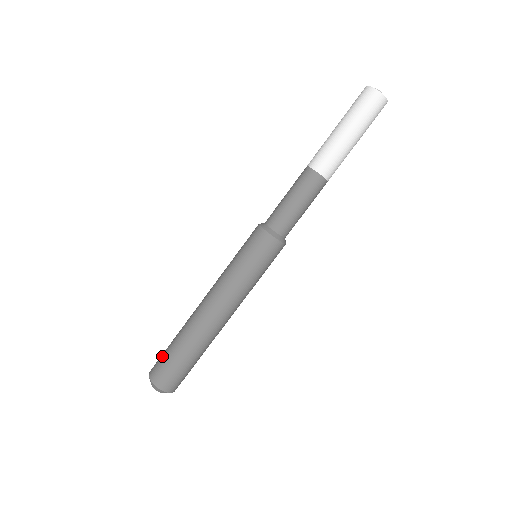
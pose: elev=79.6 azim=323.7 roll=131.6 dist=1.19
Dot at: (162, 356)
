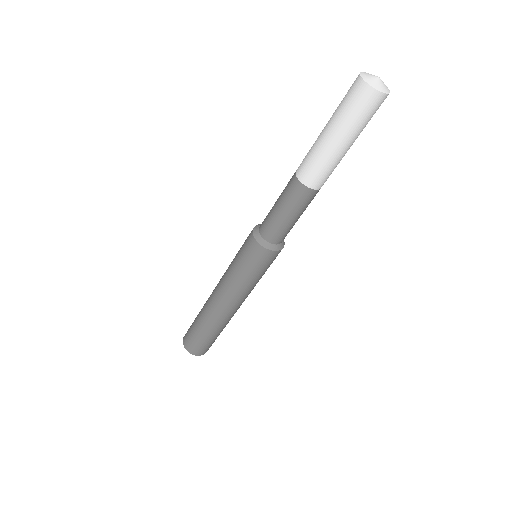
Dot at: (190, 327)
